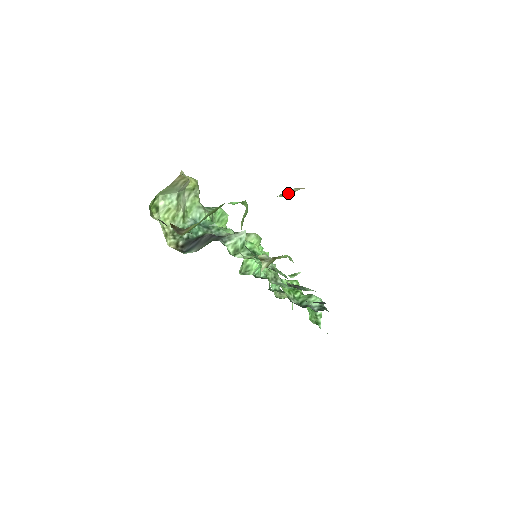
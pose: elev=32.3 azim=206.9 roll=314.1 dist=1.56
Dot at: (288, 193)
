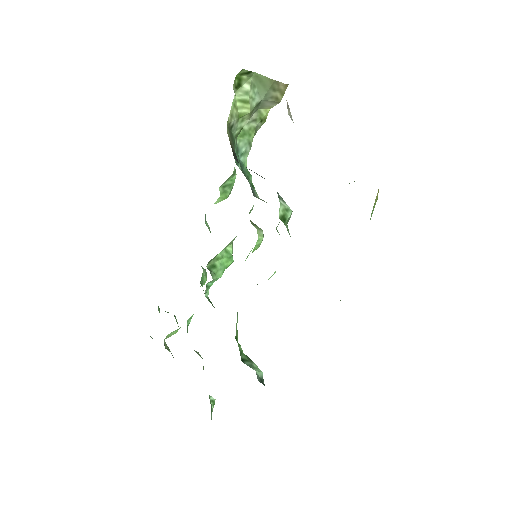
Dot at: occluded
